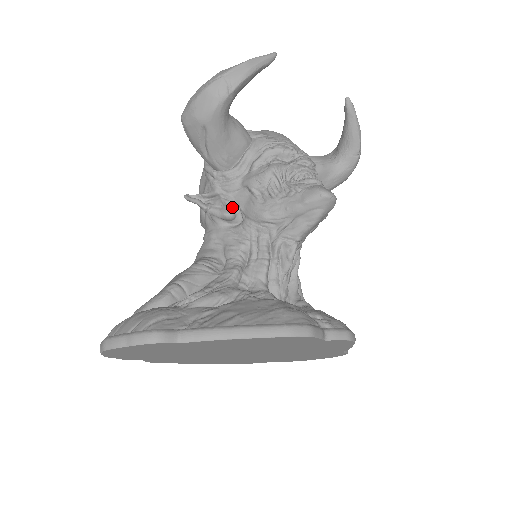
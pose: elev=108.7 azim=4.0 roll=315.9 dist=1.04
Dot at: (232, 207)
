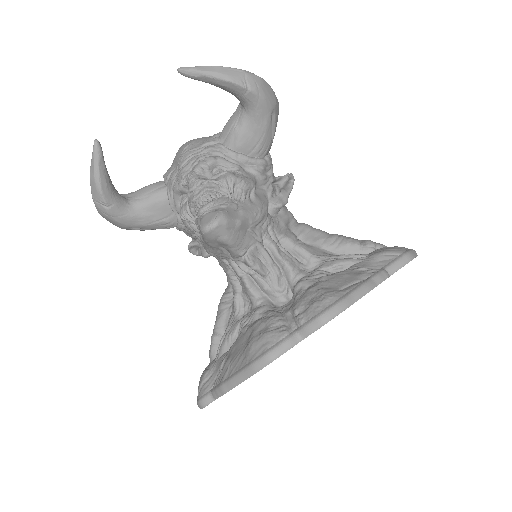
Dot at: (203, 247)
